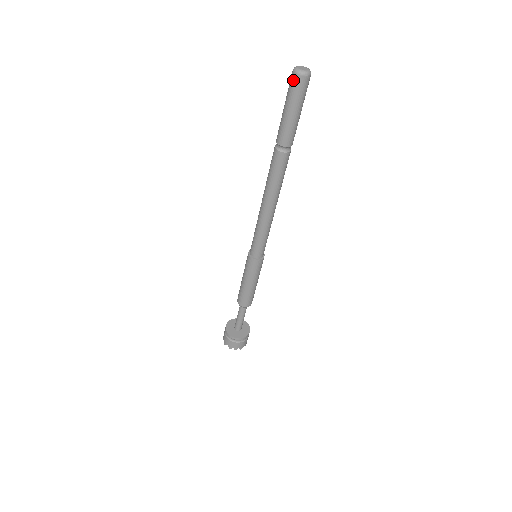
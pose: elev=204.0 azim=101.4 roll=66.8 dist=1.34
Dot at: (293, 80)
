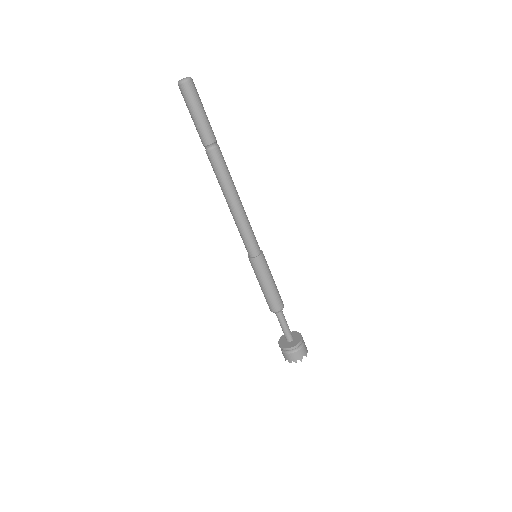
Dot at: occluded
